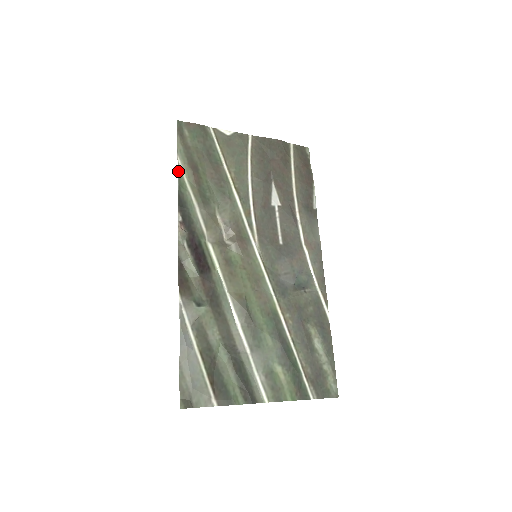
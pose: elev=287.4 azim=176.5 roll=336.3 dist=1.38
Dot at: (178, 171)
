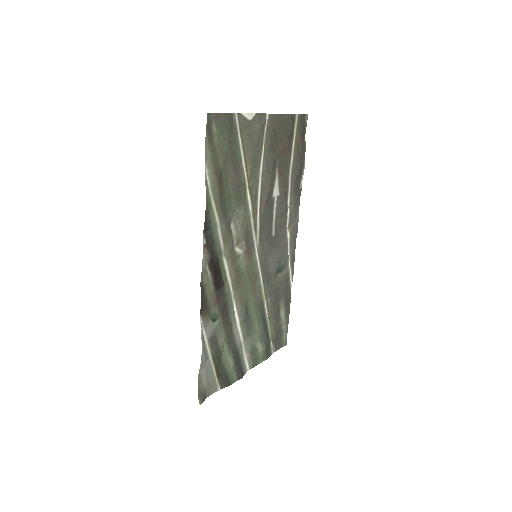
Dot at: (206, 186)
